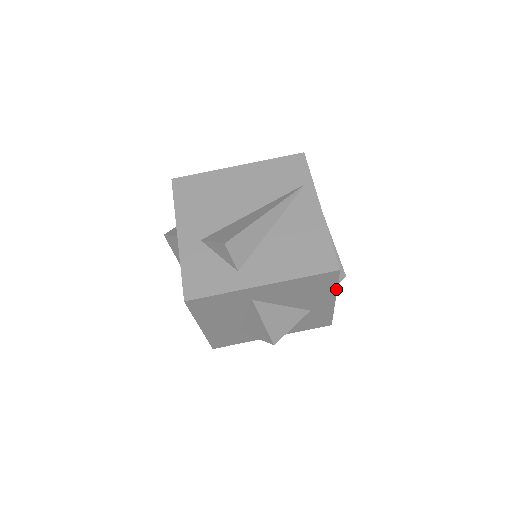
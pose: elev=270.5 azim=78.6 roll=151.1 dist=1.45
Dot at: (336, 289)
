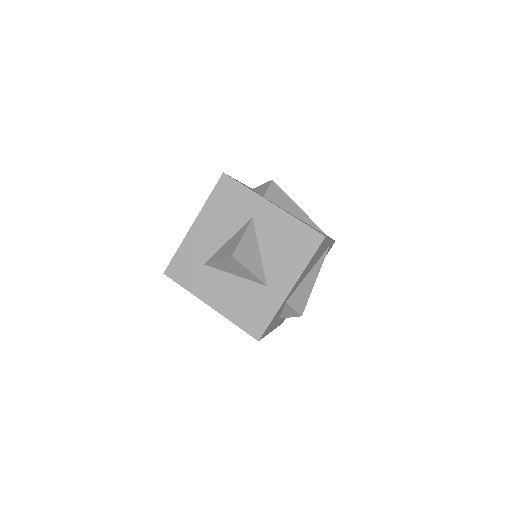
Dot at: (305, 267)
